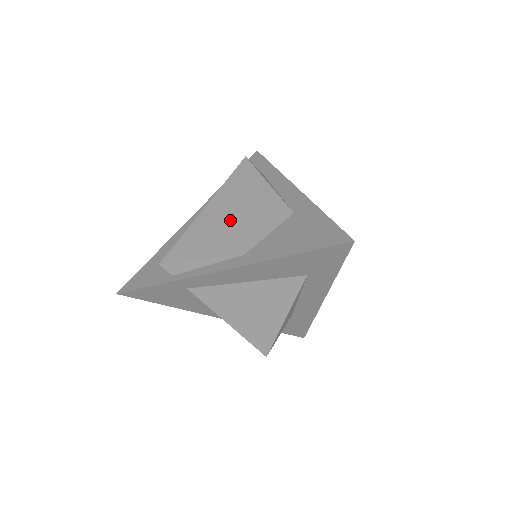
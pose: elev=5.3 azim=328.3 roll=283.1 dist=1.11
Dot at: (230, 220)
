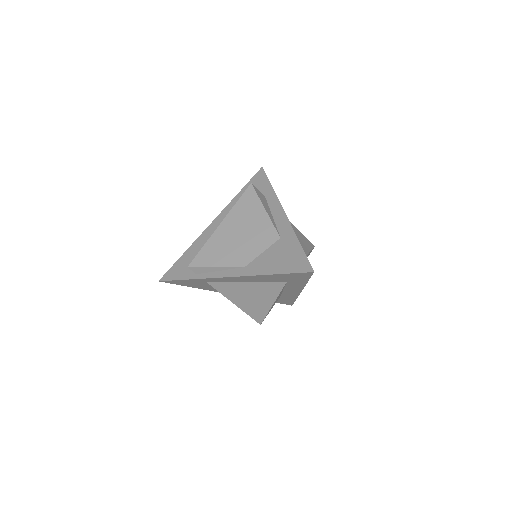
Dot at: (237, 238)
